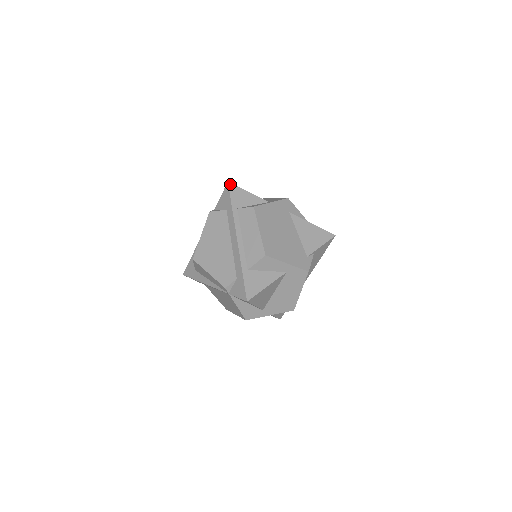
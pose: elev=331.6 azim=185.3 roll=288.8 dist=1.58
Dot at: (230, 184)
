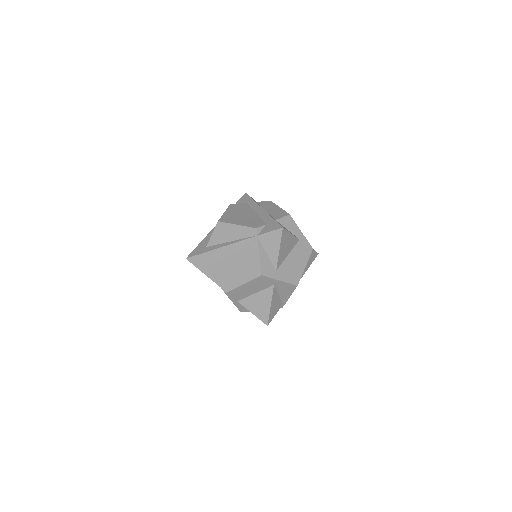
Dot at: (247, 194)
